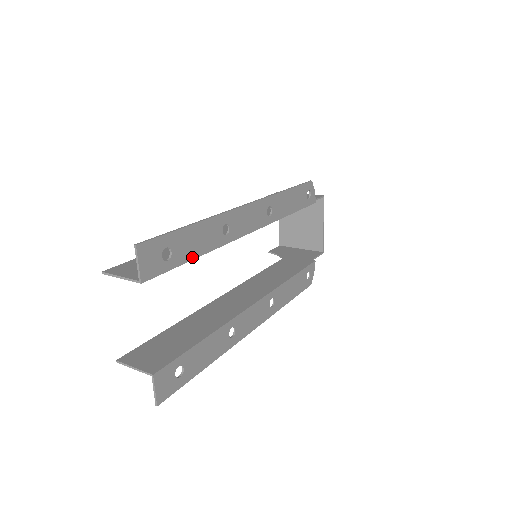
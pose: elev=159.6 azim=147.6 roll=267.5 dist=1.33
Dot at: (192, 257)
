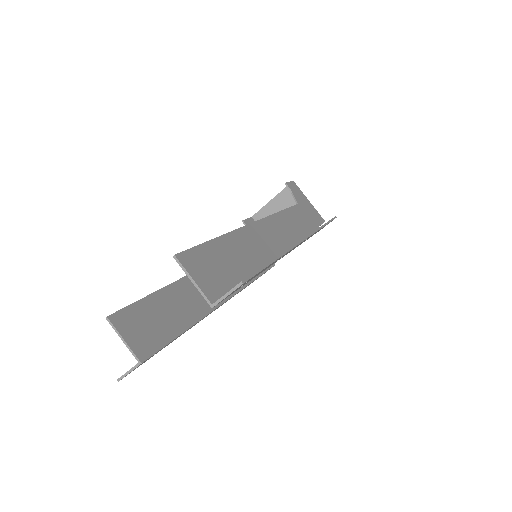
Dot at: occluded
